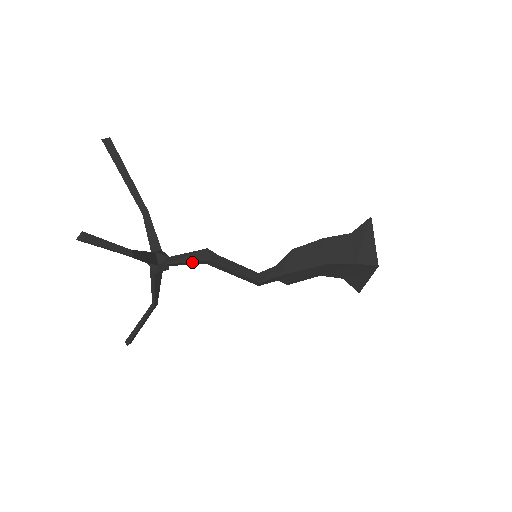
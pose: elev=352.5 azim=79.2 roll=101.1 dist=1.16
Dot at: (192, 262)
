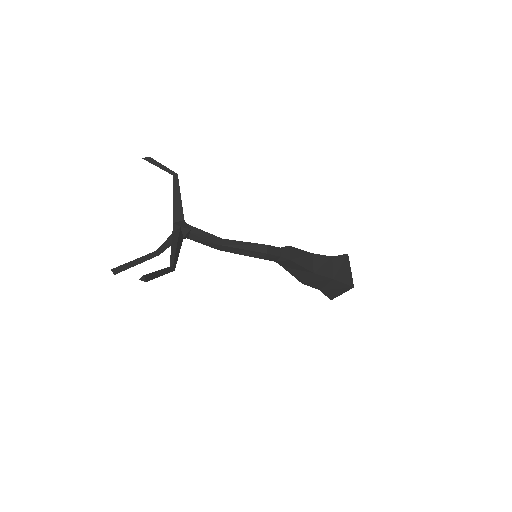
Dot at: (208, 234)
